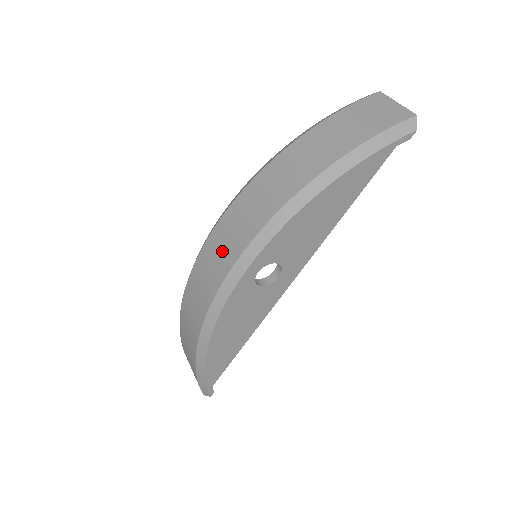
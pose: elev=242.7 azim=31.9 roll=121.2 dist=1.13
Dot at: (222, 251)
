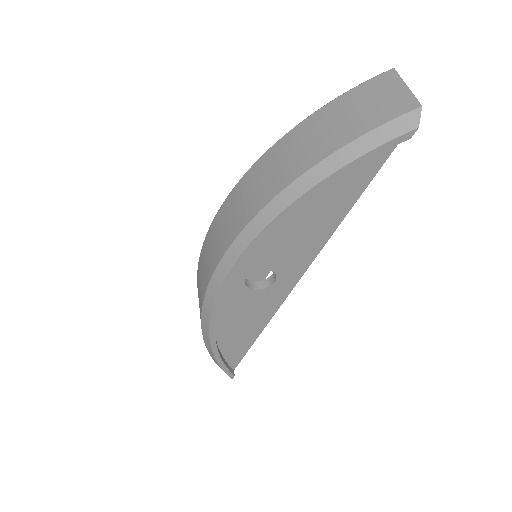
Dot at: (211, 253)
